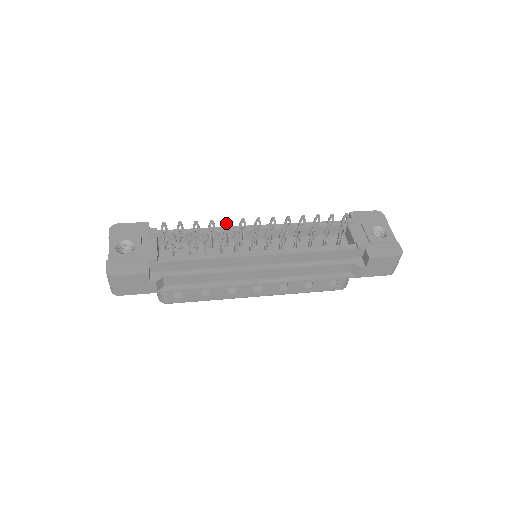
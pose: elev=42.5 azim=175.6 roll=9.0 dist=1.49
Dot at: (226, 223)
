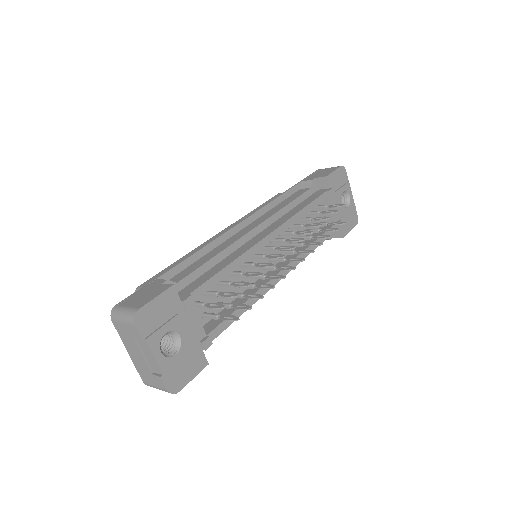
Dot at: (269, 266)
